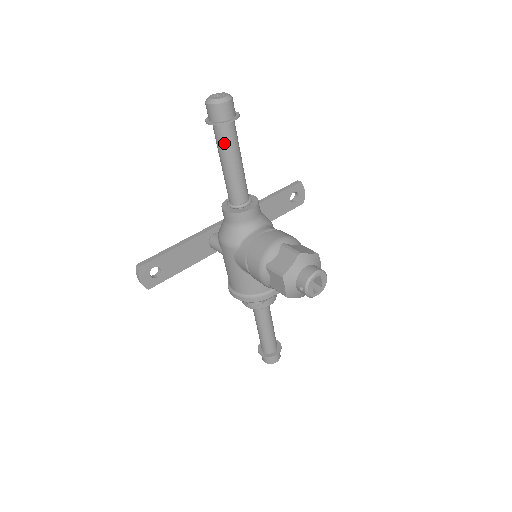
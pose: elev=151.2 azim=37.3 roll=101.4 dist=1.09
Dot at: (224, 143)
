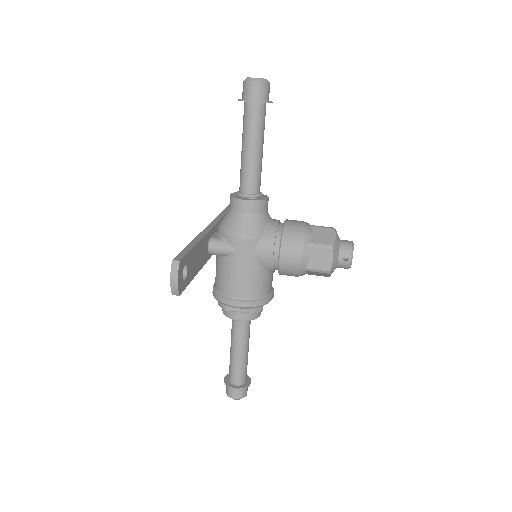
Dot at: (260, 124)
